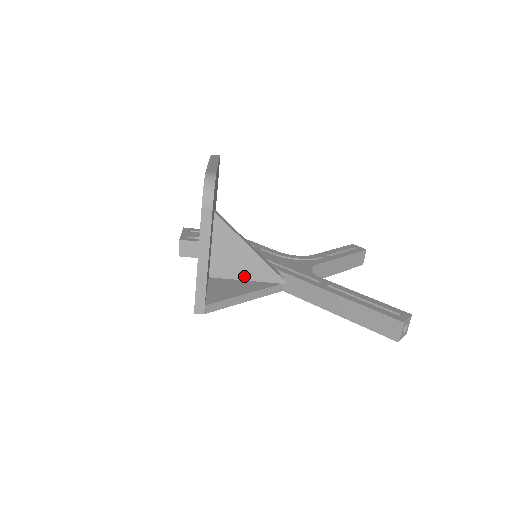
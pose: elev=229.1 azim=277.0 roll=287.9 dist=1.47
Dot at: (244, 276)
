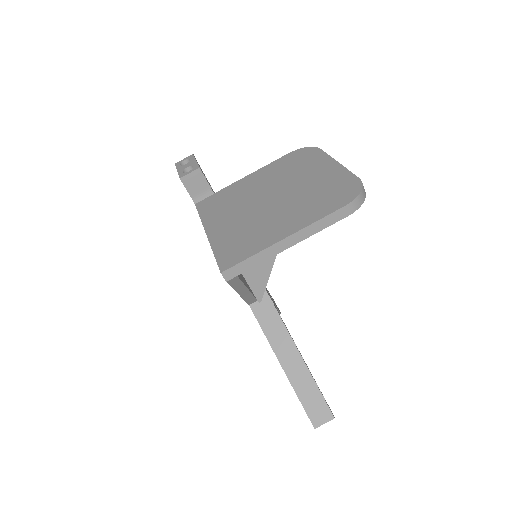
Dot at: occluded
